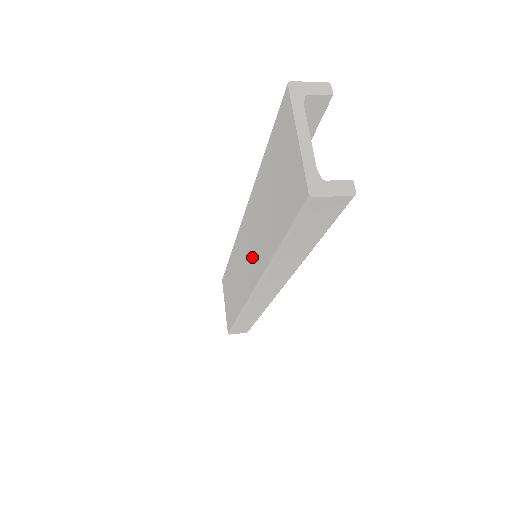
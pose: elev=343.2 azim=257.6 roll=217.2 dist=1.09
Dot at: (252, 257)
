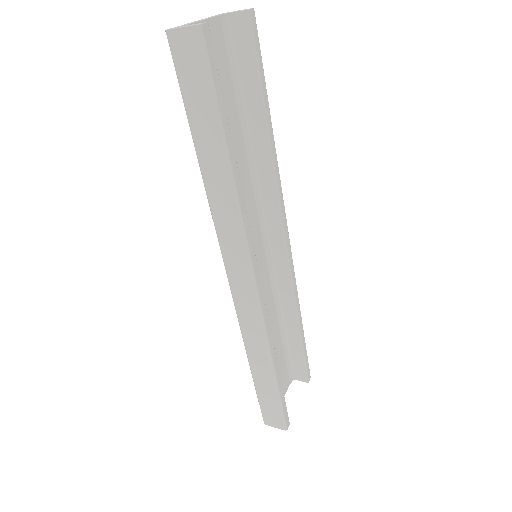
Dot at: occluded
